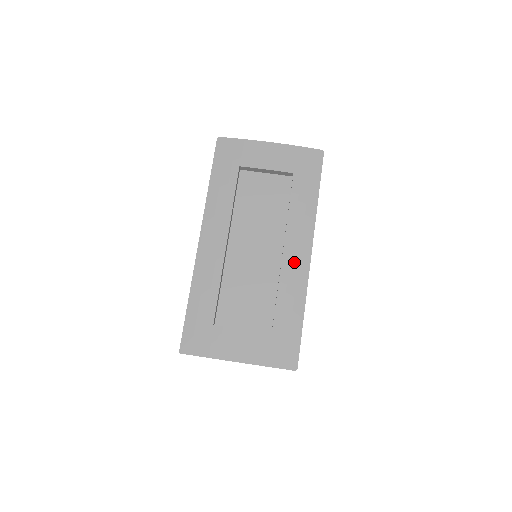
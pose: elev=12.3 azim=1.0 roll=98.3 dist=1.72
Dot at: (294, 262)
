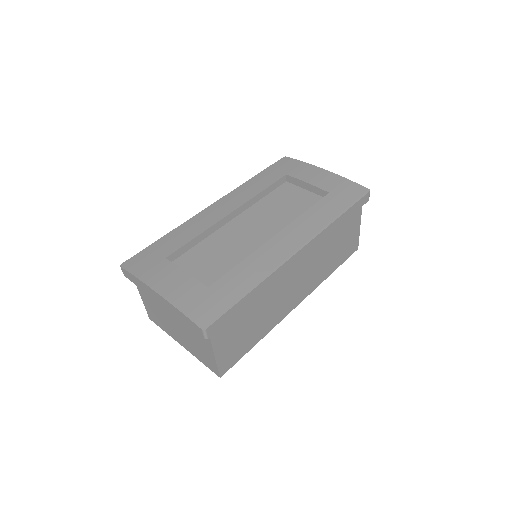
Dot at: (278, 247)
